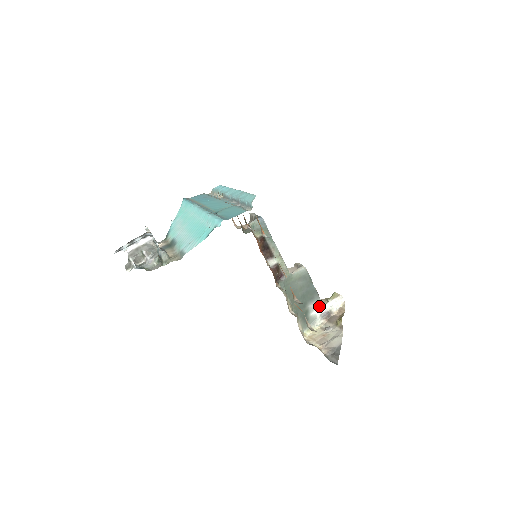
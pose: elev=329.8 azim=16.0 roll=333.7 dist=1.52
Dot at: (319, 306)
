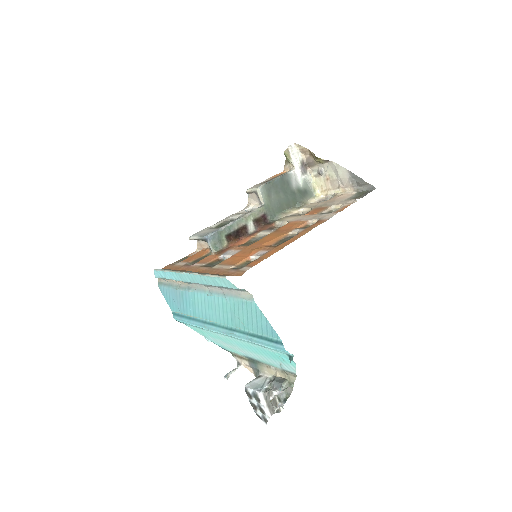
Dot at: (295, 175)
